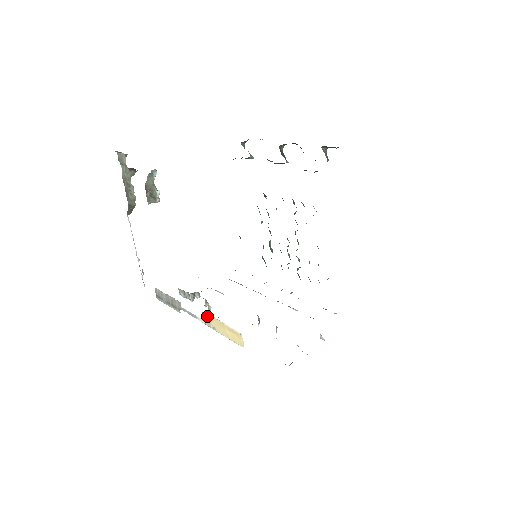
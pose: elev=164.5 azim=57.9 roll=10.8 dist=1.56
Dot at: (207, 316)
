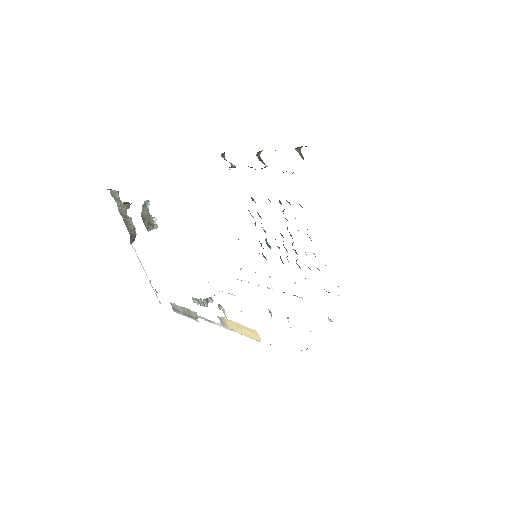
Dot at: (223, 319)
